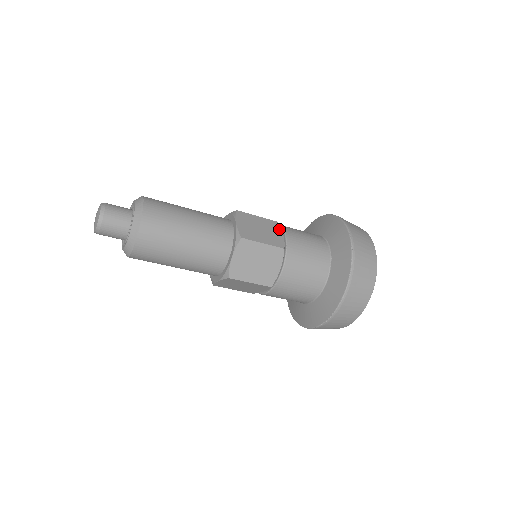
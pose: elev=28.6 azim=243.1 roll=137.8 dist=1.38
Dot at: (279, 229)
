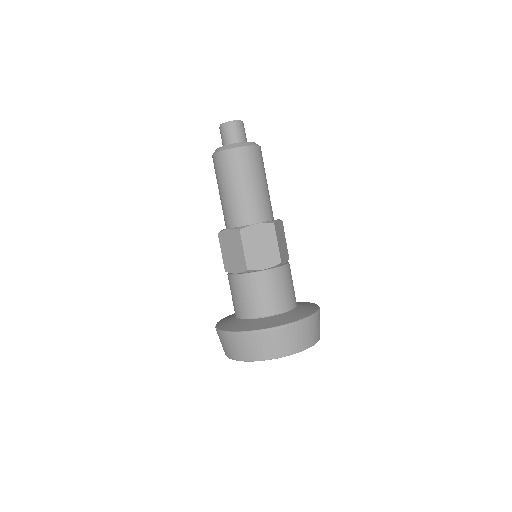
Dot at: occluded
